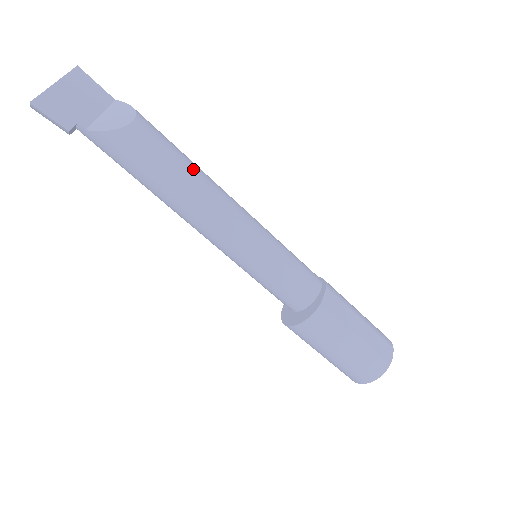
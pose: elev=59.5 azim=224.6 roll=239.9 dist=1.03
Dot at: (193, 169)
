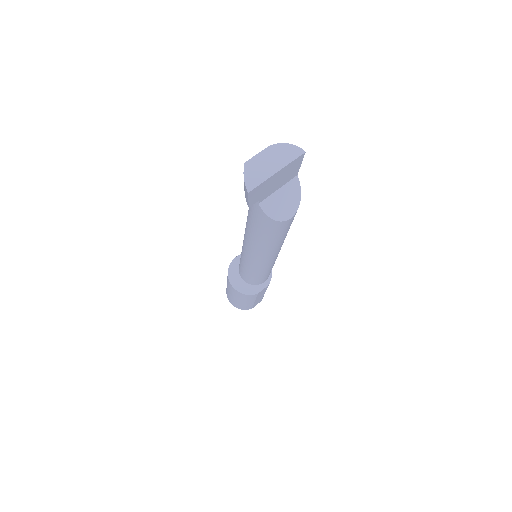
Dot at: occluded
